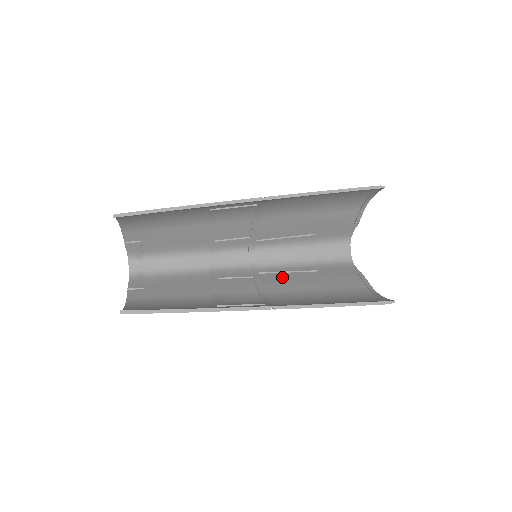
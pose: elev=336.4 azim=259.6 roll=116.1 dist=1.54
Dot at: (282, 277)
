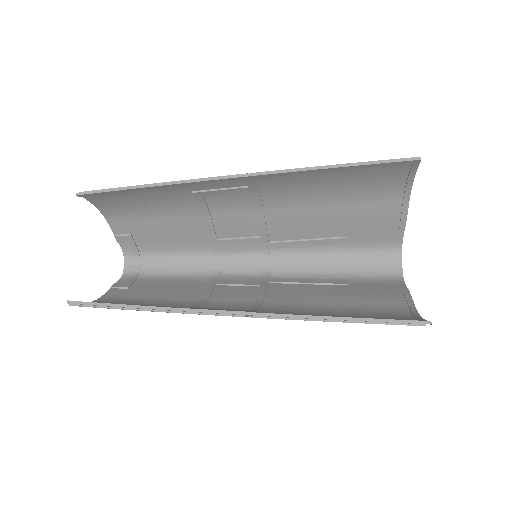
Dot at: (296, 288)
